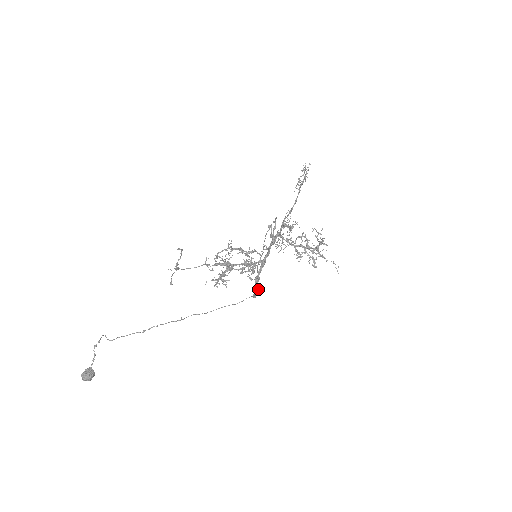
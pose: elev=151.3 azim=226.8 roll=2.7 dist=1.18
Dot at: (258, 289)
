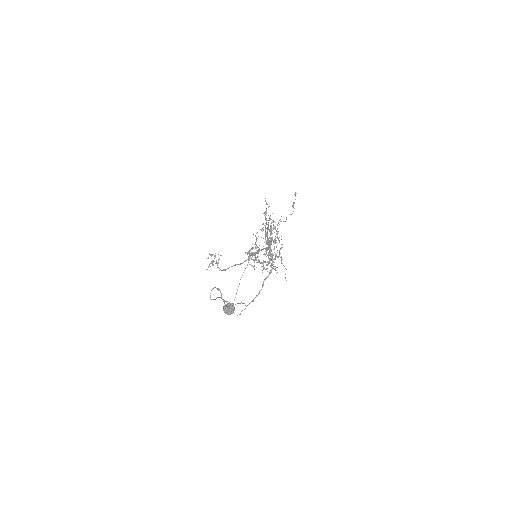
Dot at: (271, 271)
